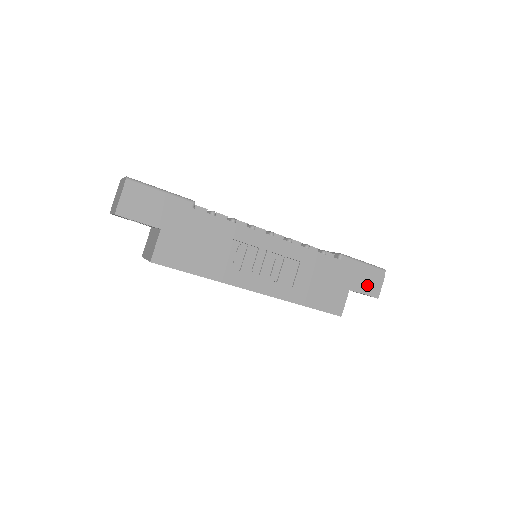
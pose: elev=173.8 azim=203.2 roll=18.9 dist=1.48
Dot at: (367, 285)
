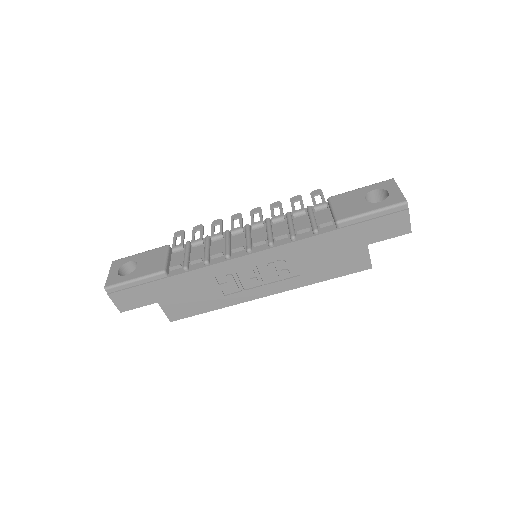
Dot at: (388, 230)
